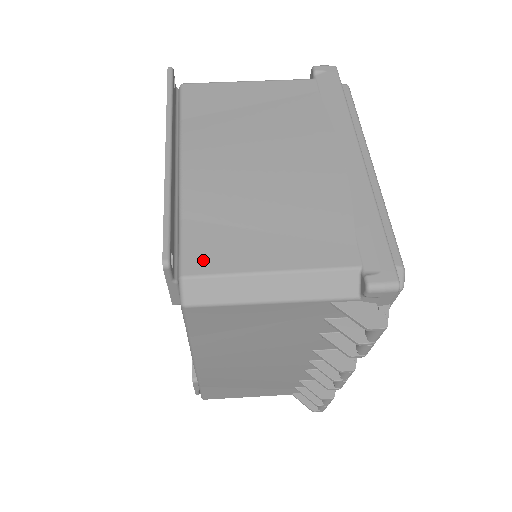
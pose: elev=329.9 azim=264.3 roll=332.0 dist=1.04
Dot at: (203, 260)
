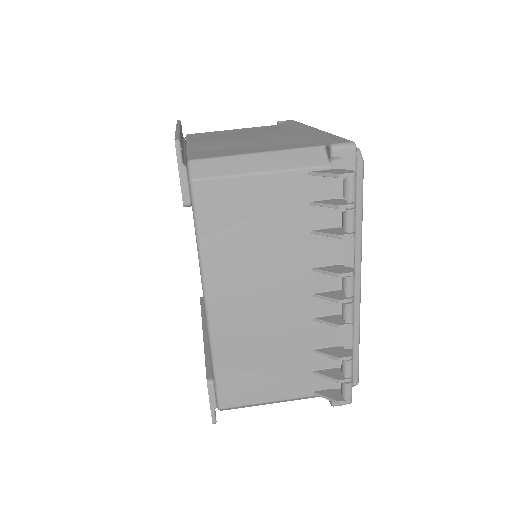
Dot at: (205, 156)
